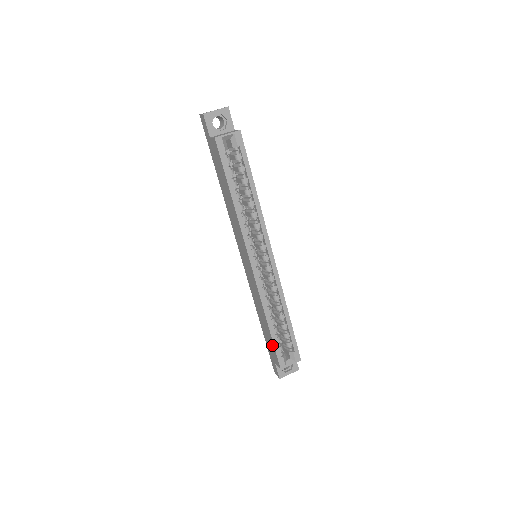
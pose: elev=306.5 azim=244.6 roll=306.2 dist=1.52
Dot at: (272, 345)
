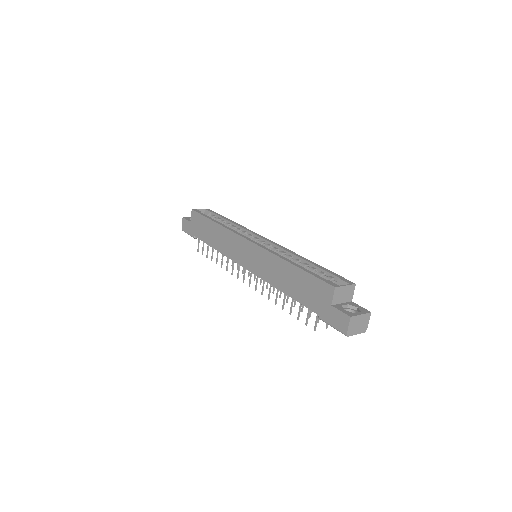
Dot at: (310, 281)
